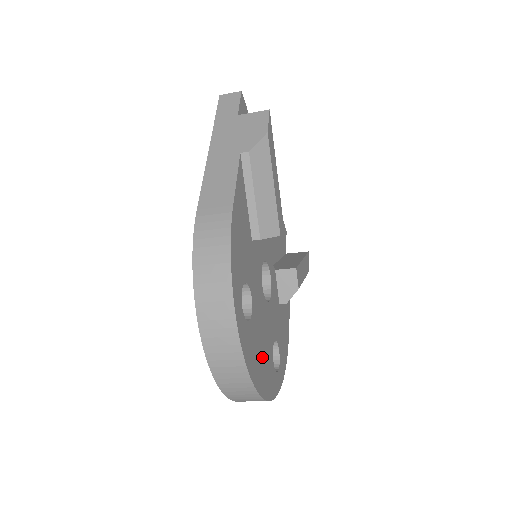
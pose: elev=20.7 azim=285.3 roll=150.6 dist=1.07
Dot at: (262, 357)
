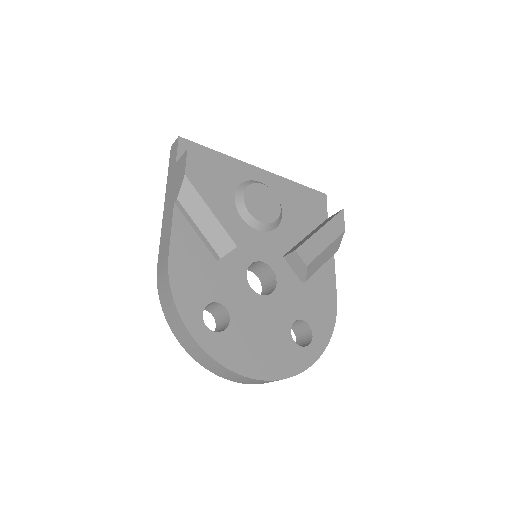
Dot at: (263, 347)
